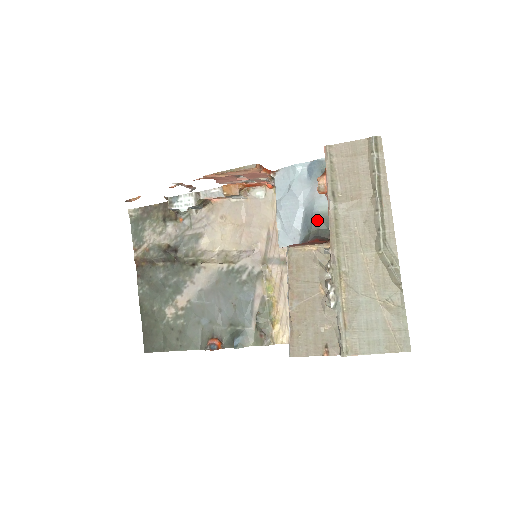
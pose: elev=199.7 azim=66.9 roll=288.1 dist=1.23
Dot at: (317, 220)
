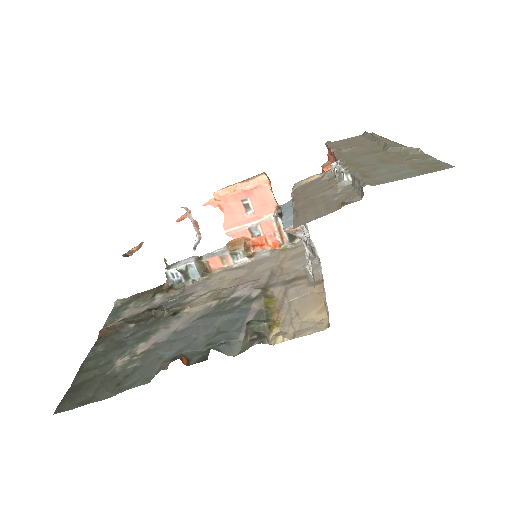
Dot at: occluded
